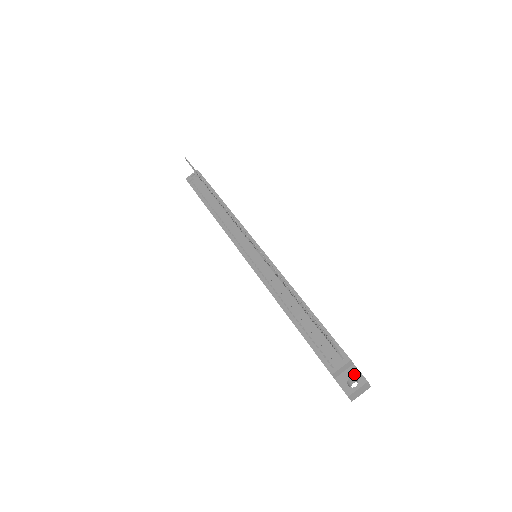
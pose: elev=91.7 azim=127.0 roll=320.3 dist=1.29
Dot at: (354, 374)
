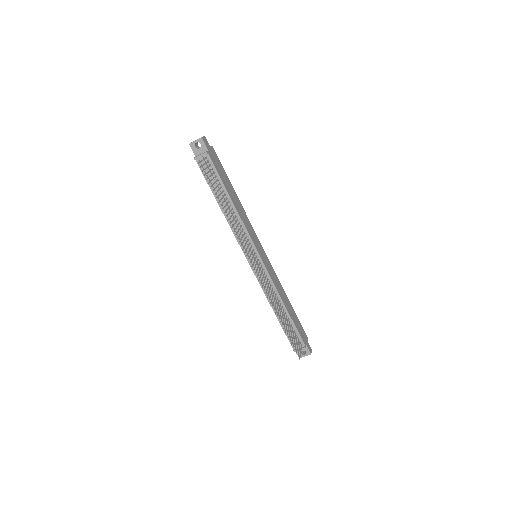
Dot at: (305, 350)
